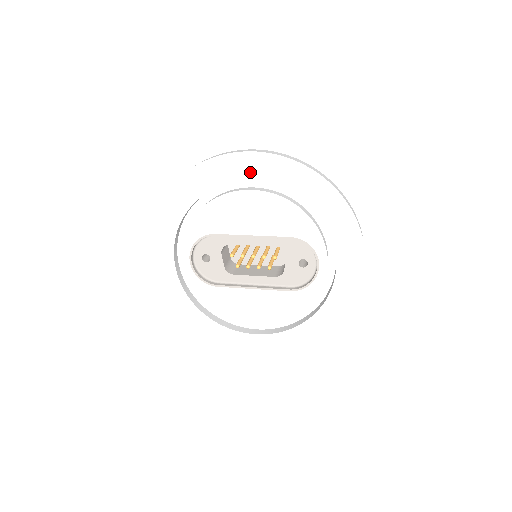
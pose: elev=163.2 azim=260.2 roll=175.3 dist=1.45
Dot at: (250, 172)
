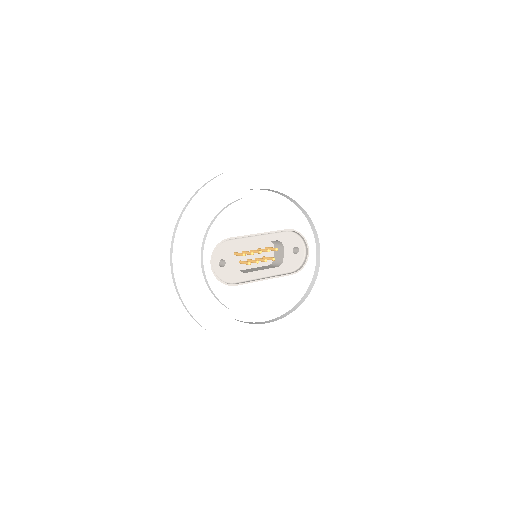
Dot at: (252, 182)
